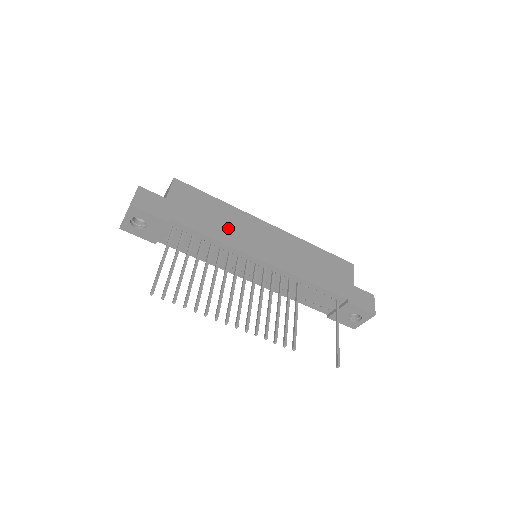
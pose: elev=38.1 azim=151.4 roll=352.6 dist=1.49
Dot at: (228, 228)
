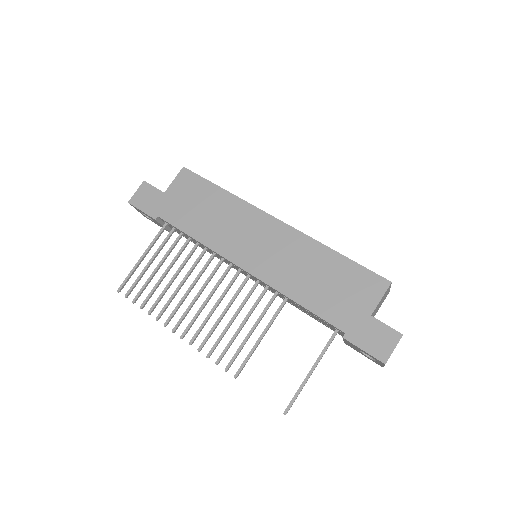
Dot at: (217, 225)
